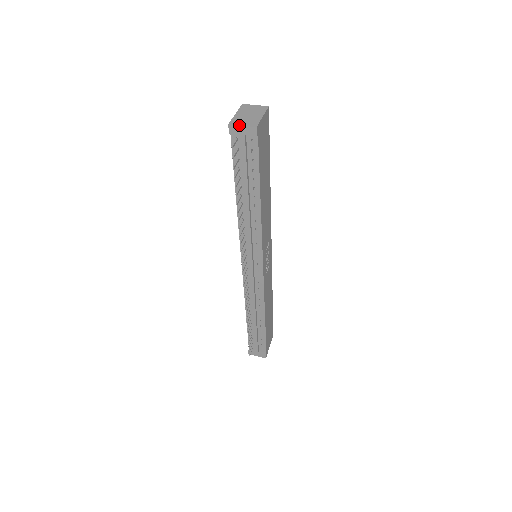
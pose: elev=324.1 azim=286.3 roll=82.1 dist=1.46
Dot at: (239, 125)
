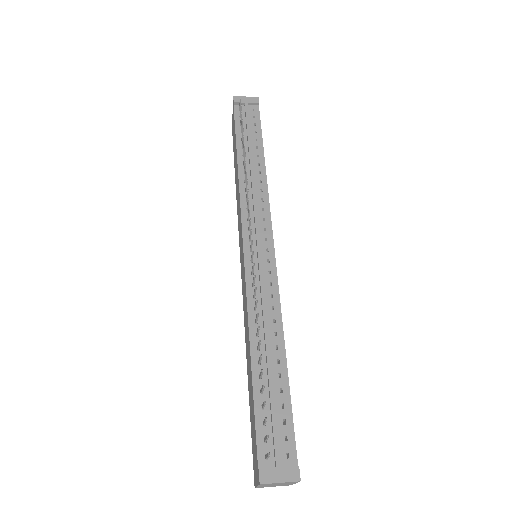
Dot at: (243, 96)
